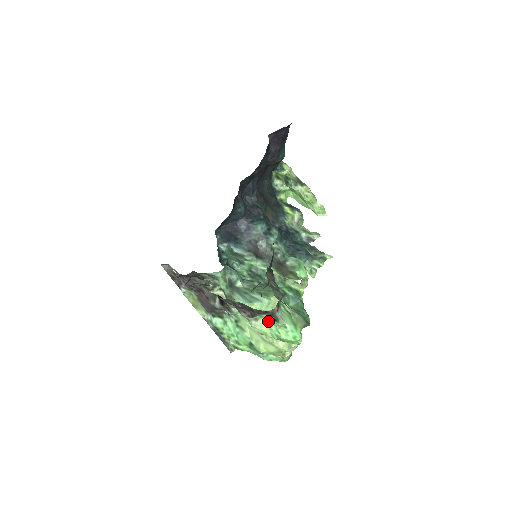
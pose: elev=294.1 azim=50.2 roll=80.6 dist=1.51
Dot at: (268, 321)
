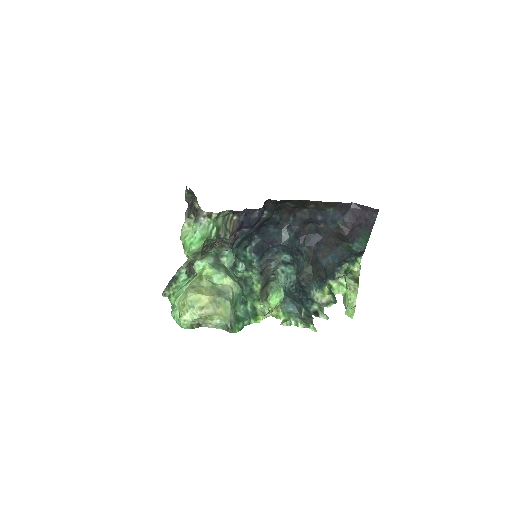
Dot at: occluded
